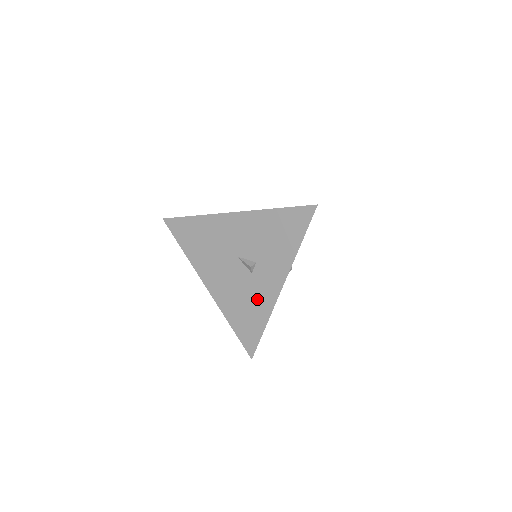
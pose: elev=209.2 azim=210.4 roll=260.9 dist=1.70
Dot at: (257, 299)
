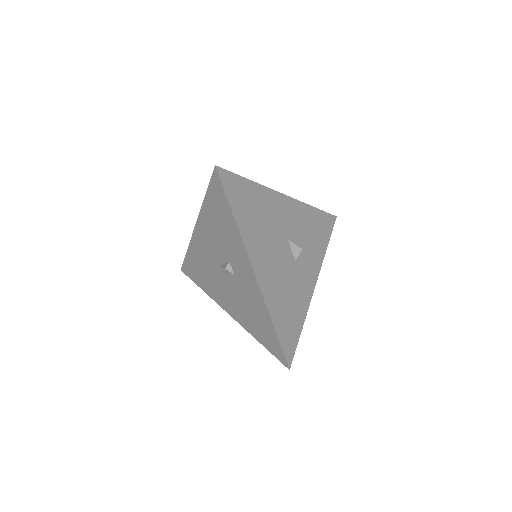
Dot at: (252, 299)
